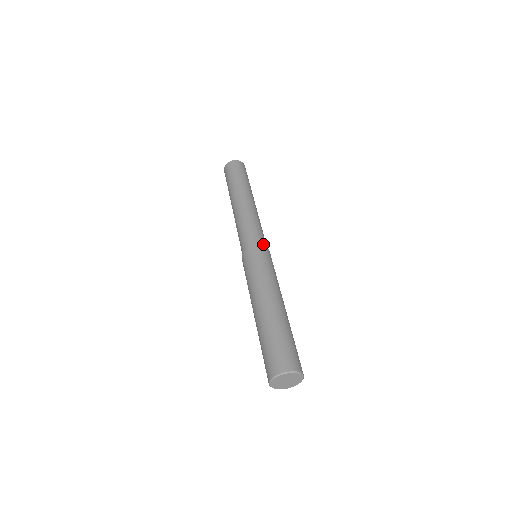
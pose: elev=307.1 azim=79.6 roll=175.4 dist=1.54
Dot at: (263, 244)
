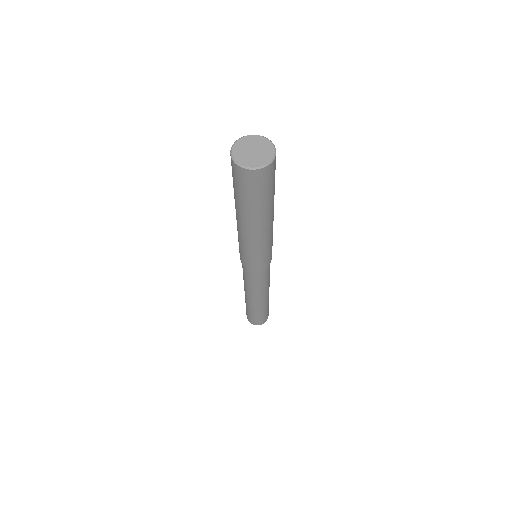
Dot at: occluded
